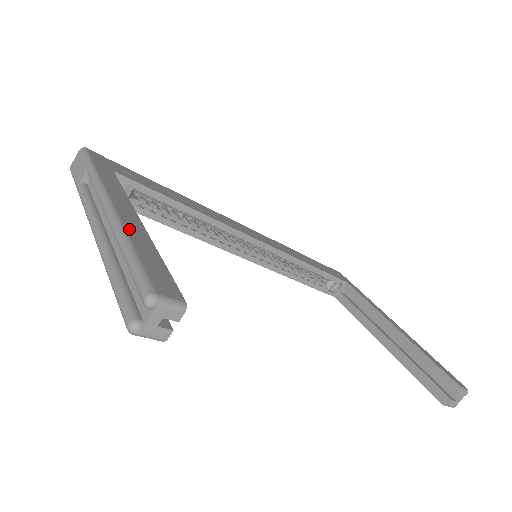
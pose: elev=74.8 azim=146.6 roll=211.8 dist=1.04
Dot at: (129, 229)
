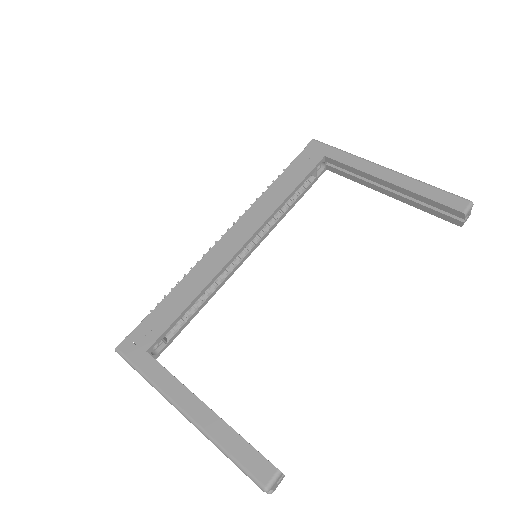
Dot at: (211, 432)
